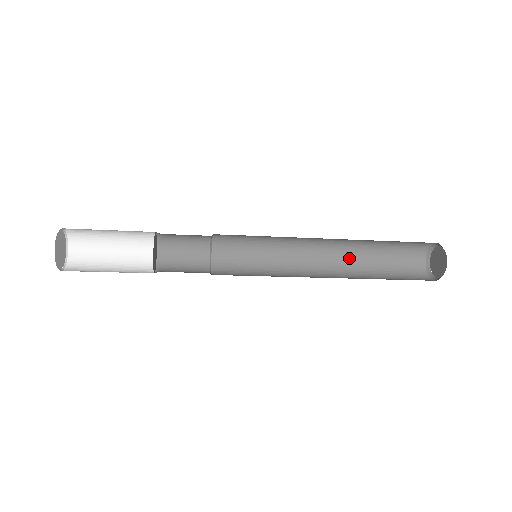
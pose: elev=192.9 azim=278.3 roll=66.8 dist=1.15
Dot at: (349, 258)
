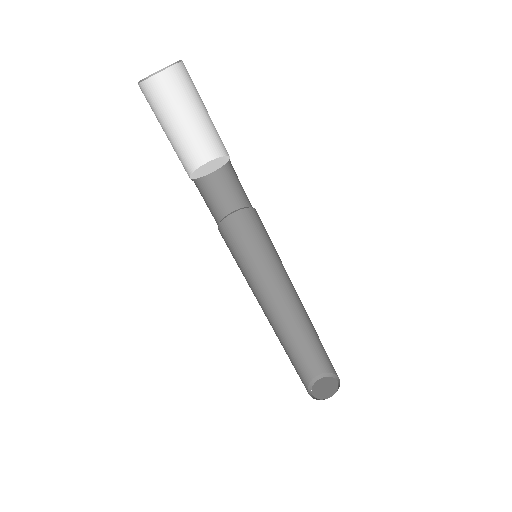
Dot at: occluded
